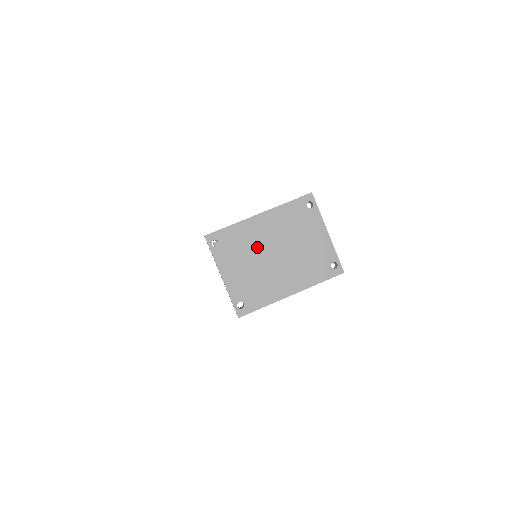
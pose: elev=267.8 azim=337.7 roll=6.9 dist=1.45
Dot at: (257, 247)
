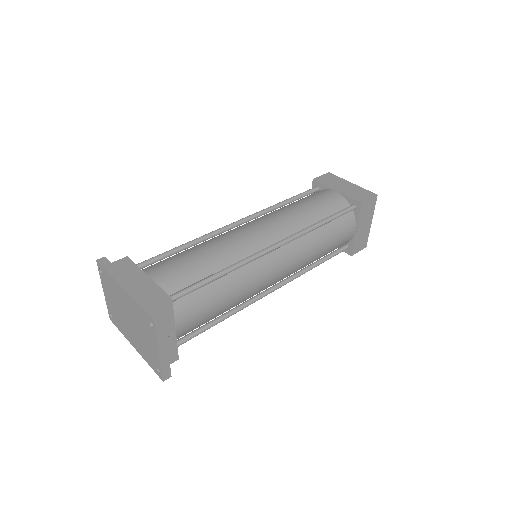
Dot at: (120, 303)
